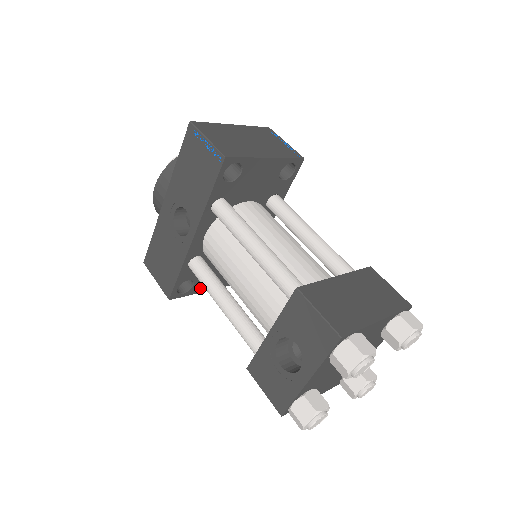
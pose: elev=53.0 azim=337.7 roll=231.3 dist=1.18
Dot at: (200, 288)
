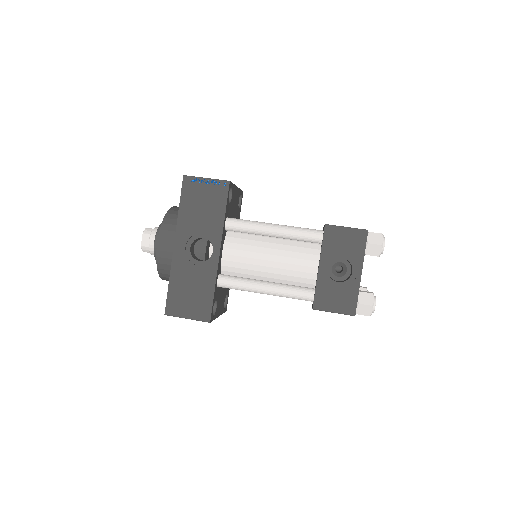
Dot at: (217, 312)
